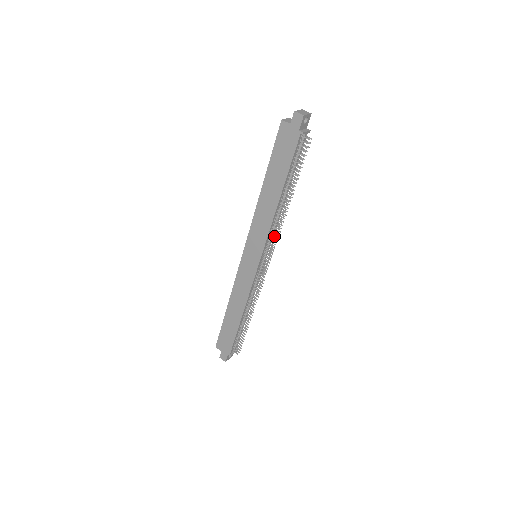
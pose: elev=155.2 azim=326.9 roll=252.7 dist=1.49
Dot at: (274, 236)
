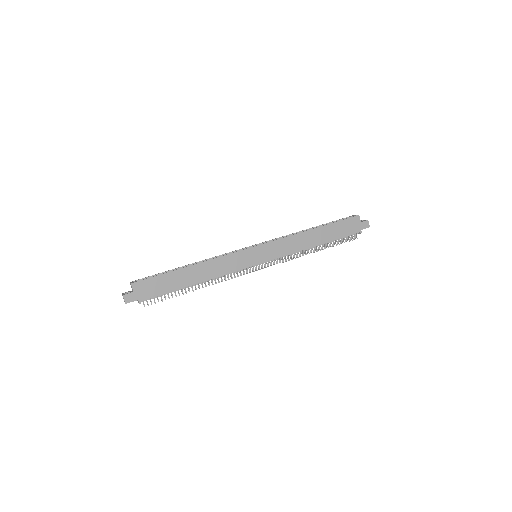
Dot at: (282, 258)
